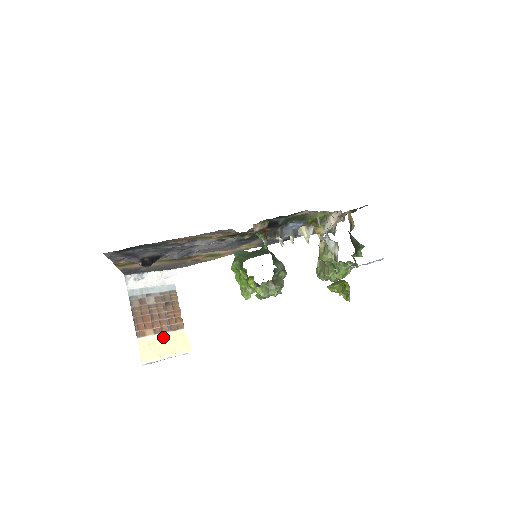
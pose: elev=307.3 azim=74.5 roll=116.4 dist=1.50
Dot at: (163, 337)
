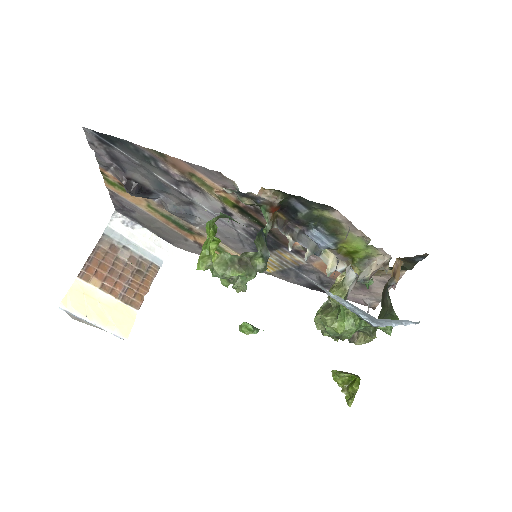
Dot at: (107, 299)
